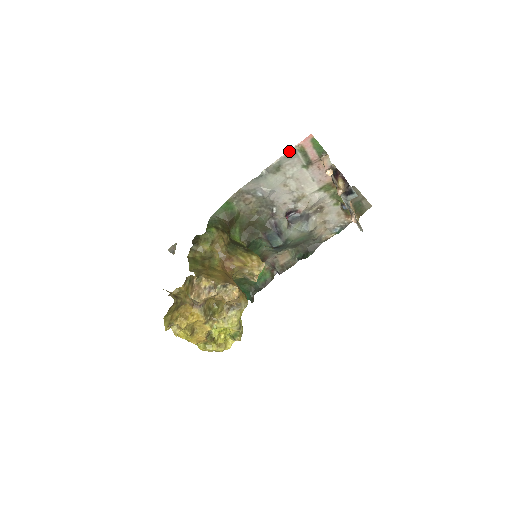
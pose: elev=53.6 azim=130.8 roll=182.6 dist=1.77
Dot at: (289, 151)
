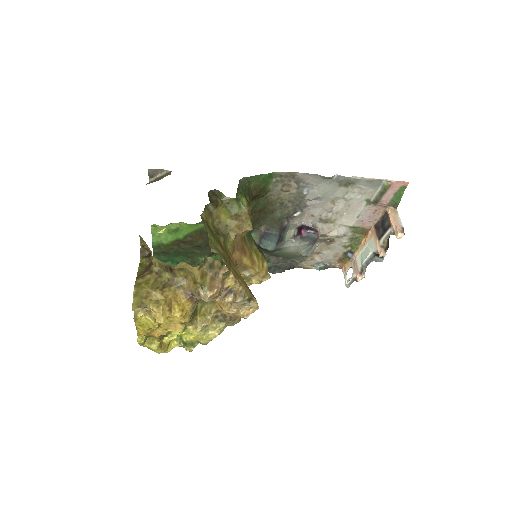
Dot at: (376, 179)
